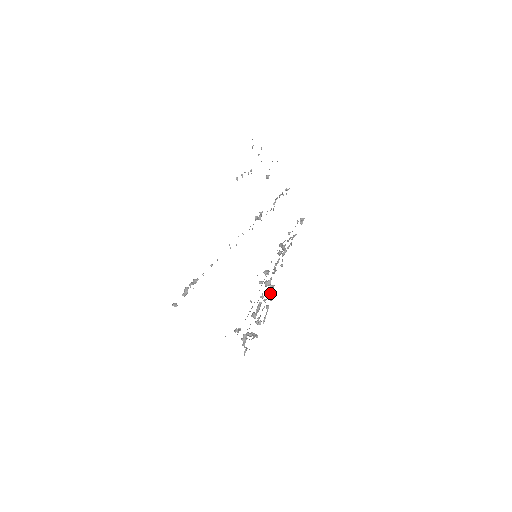
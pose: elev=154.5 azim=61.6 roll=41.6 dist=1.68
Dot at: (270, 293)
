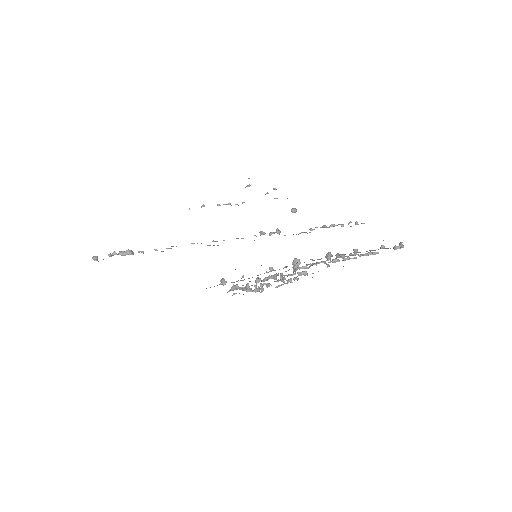
Dot at: occluded
